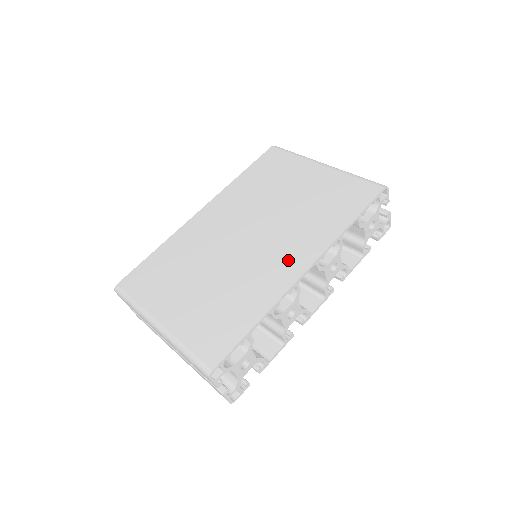
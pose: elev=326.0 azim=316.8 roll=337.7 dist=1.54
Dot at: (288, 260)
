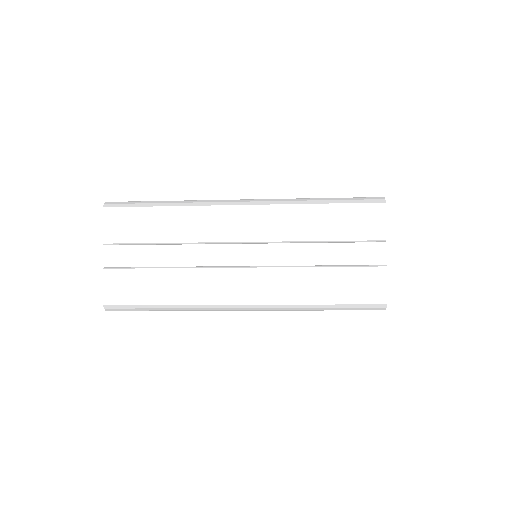
Dot at: occluded
